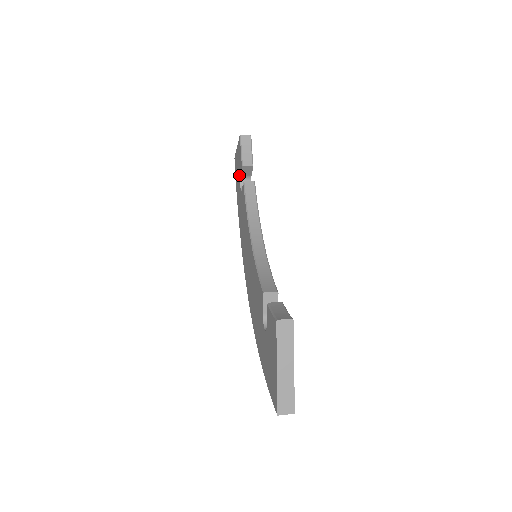
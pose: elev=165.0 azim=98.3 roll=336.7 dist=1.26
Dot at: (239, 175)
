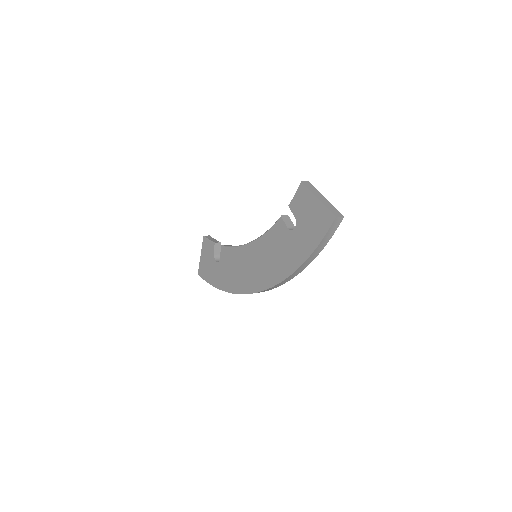
Dot at: (212, 259)
